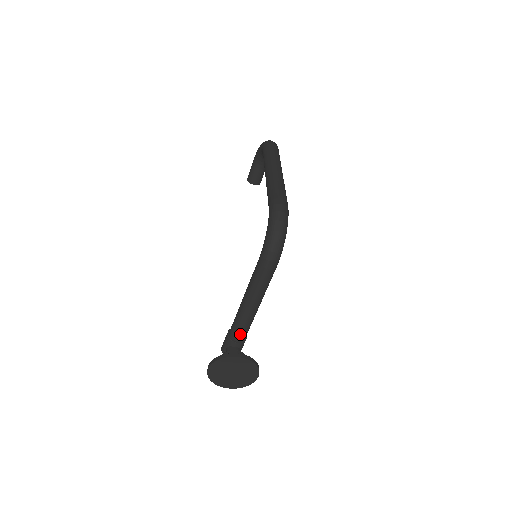
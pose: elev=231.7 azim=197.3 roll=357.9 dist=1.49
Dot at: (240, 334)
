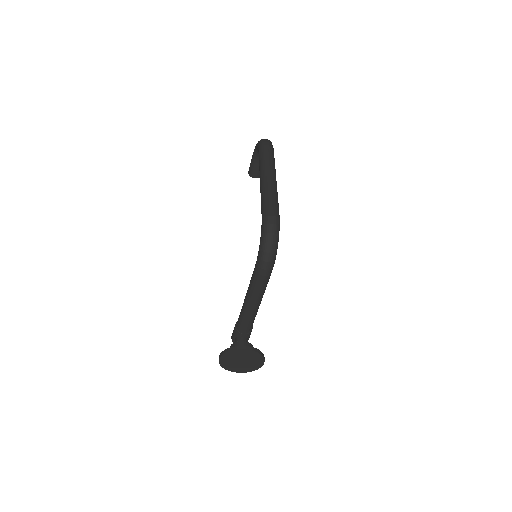
Dot at: (246, 327)
